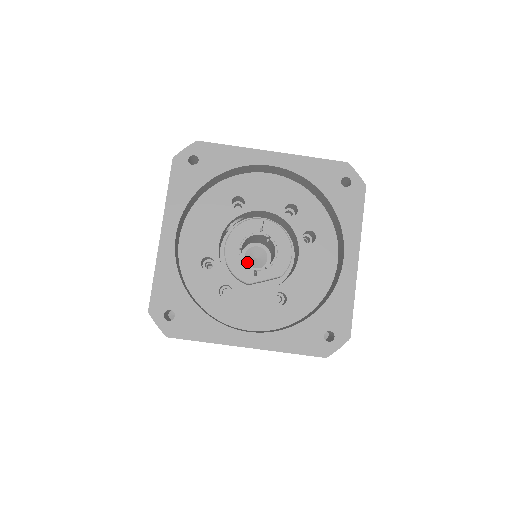
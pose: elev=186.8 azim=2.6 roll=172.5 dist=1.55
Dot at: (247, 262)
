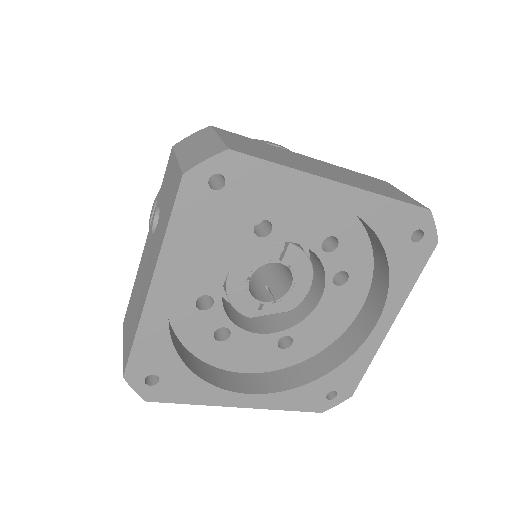
Dot at: occluded
